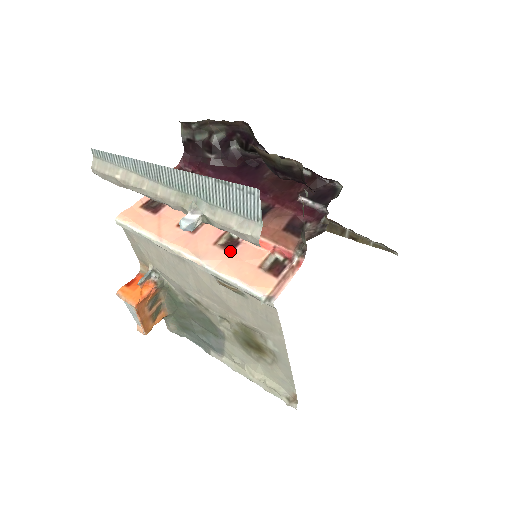
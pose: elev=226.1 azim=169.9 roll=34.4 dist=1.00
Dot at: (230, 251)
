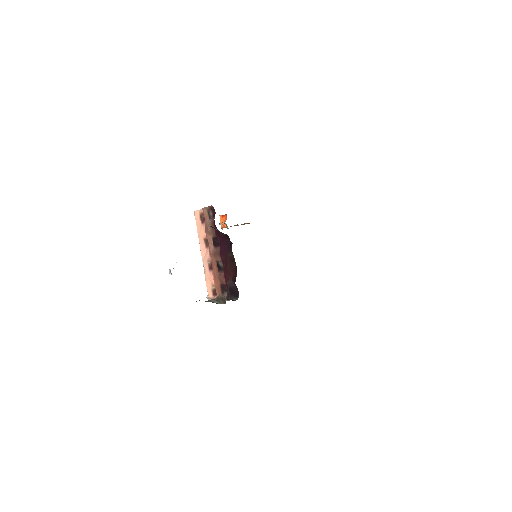
Dot at: (209, 270)
